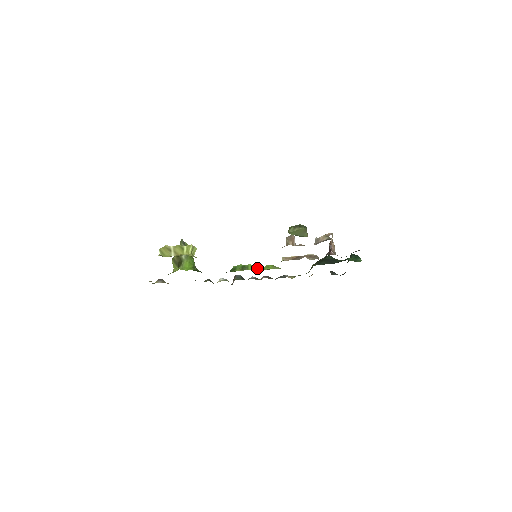
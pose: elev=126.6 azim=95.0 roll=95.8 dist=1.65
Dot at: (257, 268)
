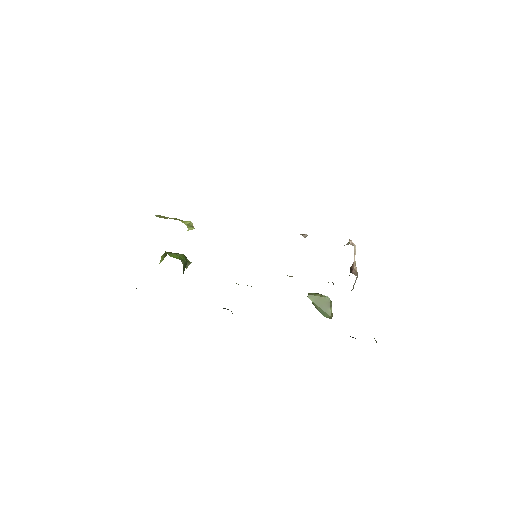
Dot at: occluded
